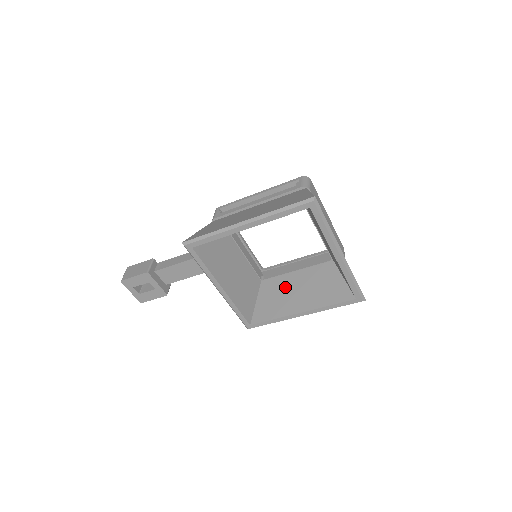
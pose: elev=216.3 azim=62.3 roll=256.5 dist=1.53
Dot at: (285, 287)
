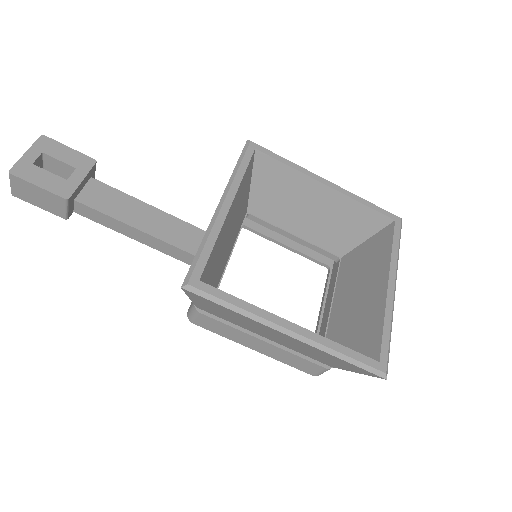
Dot at: occluded
